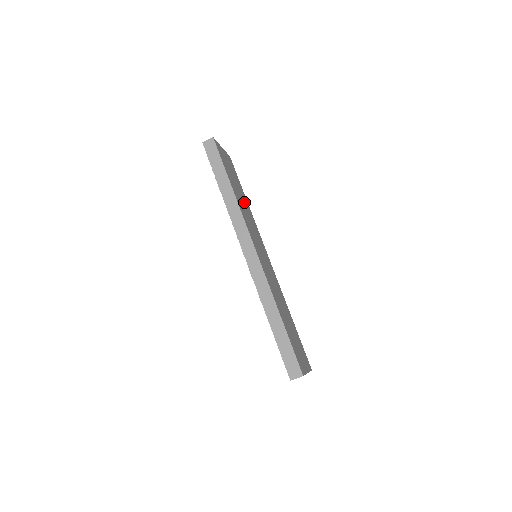
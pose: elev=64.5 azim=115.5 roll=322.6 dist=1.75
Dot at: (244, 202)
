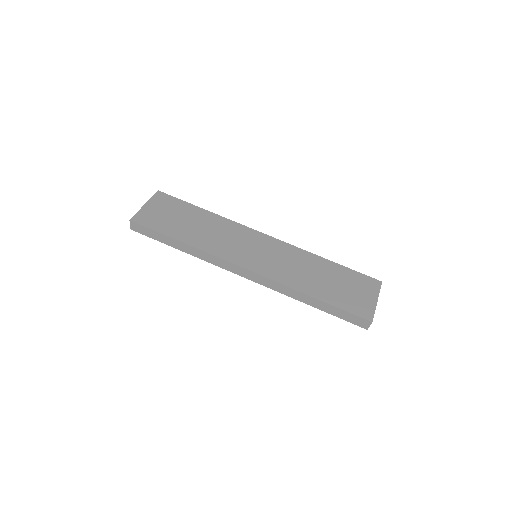
Dot at: (205, 224)
